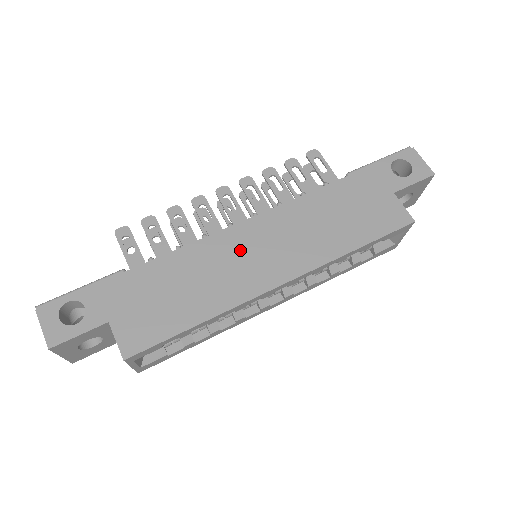
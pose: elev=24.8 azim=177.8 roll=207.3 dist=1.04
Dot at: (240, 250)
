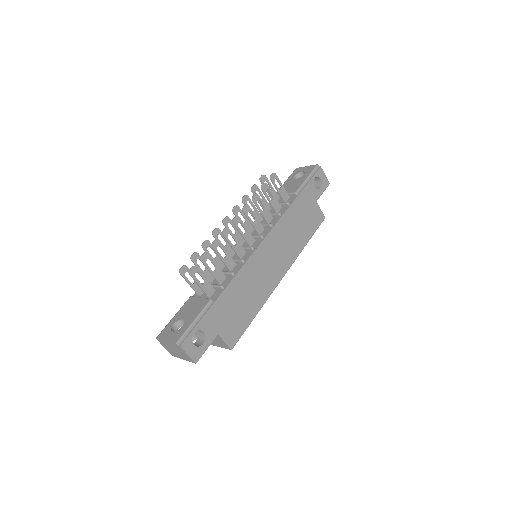
Dot at: (263, 264)
